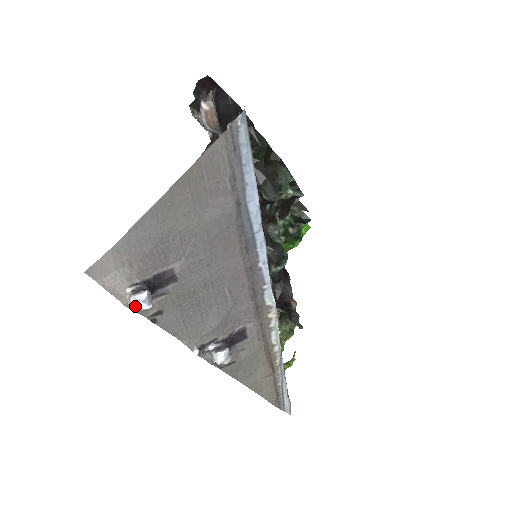
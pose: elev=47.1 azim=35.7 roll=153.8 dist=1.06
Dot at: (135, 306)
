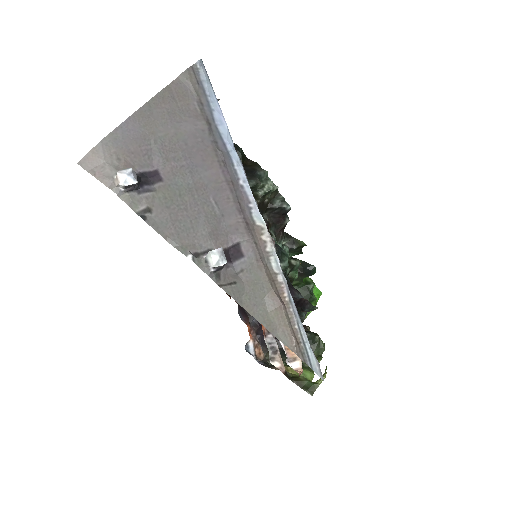
Dot at: (121, 180)
